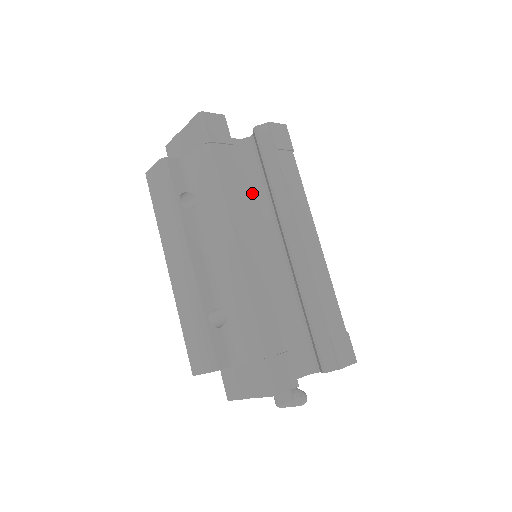
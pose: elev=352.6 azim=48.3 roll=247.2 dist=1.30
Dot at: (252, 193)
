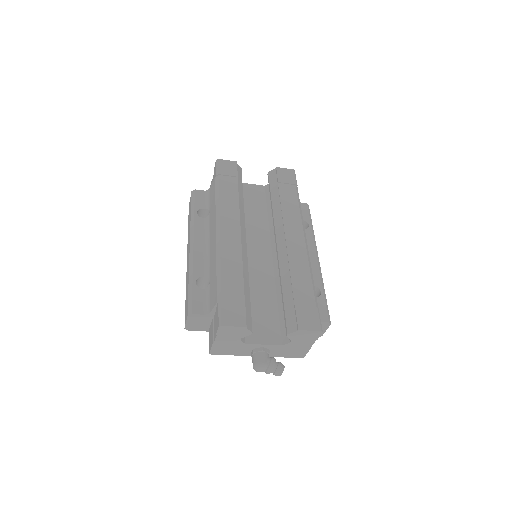
Dot at: (264, 217)
